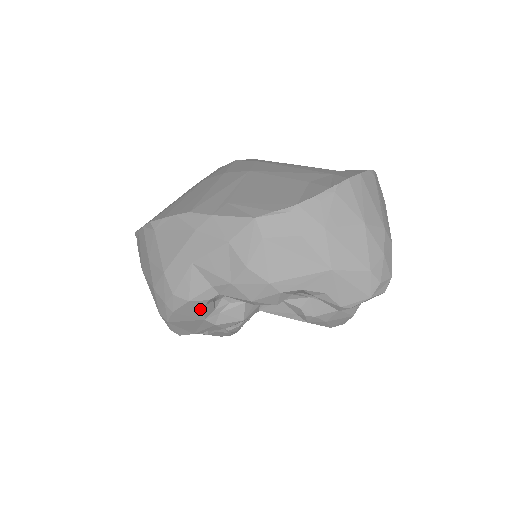
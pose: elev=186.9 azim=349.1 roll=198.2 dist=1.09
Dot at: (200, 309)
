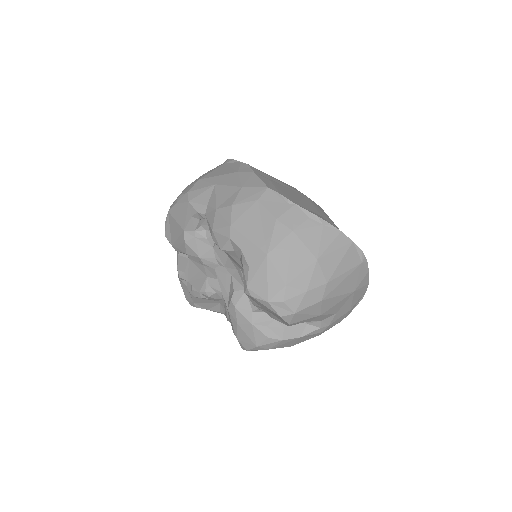
Dot at: (189, 217)
